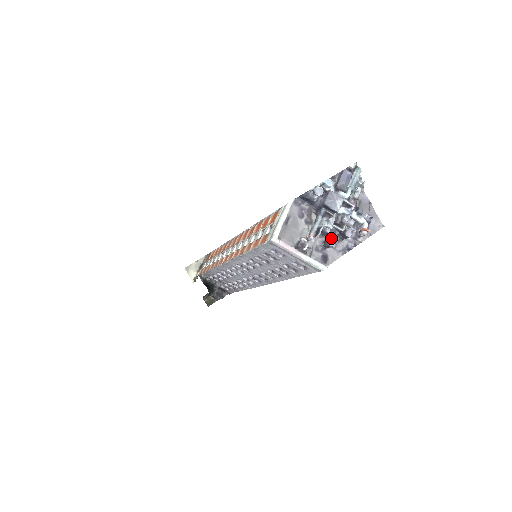
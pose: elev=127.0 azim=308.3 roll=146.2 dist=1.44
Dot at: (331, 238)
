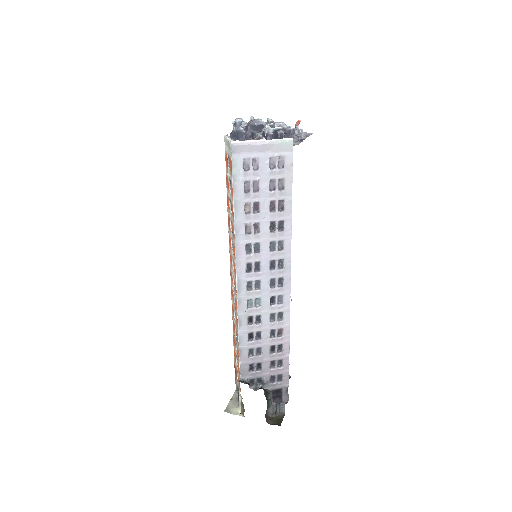
Dot at: occluded
